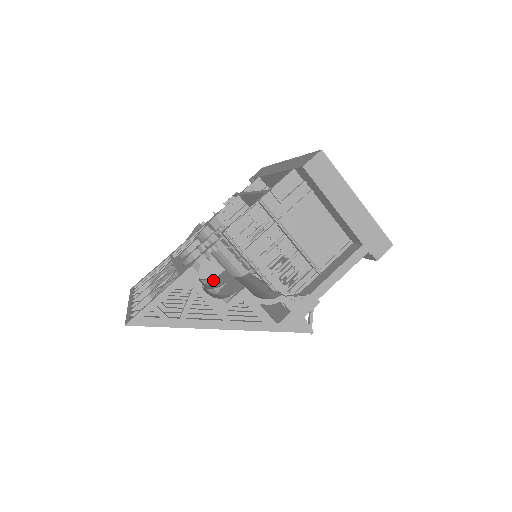
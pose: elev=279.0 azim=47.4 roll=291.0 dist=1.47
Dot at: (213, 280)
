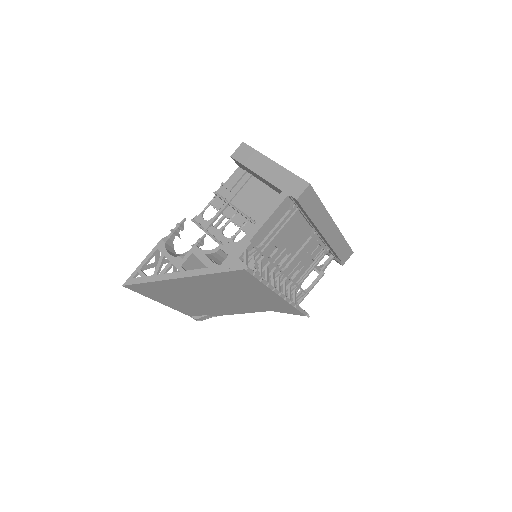
Dot at: occluded
